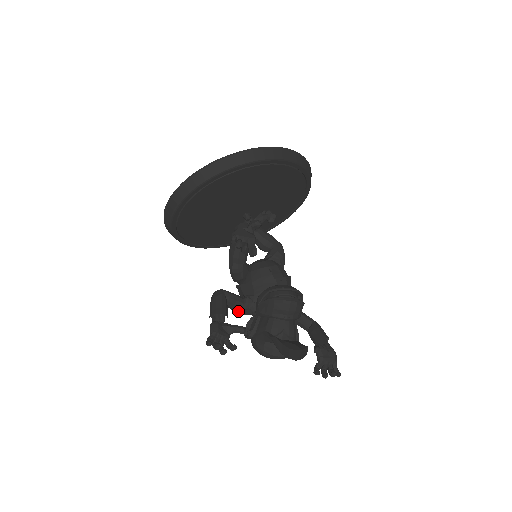
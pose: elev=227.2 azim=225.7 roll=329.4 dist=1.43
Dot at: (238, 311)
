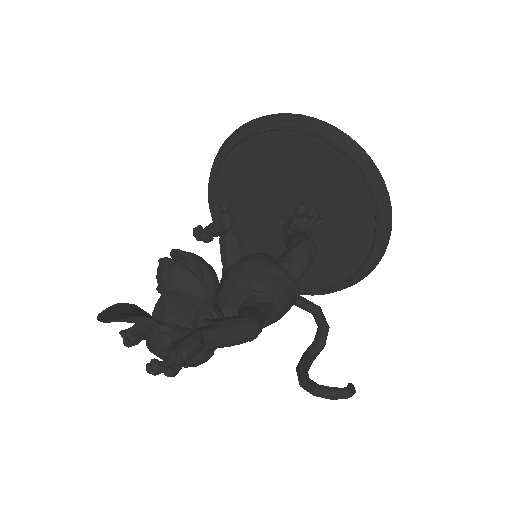
Dot at: occluded
